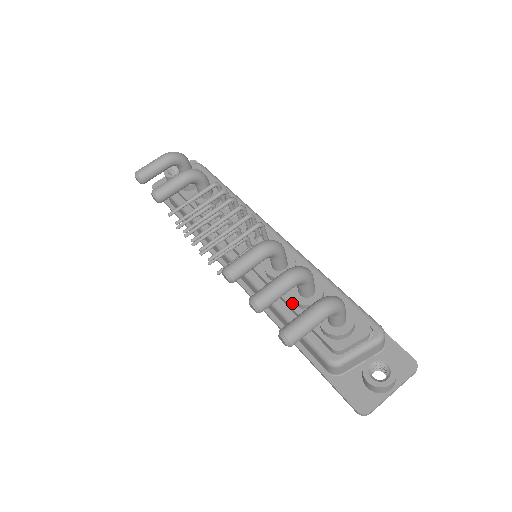
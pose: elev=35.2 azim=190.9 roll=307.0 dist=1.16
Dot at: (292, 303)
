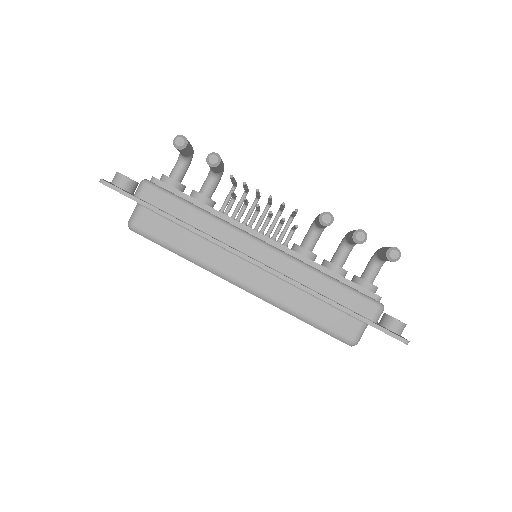
Dot at: (332, 271)
